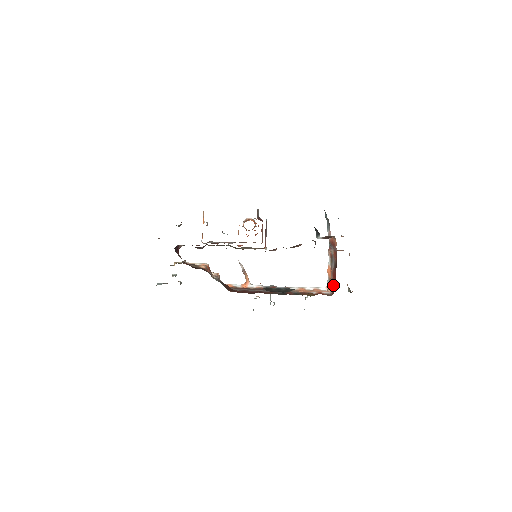
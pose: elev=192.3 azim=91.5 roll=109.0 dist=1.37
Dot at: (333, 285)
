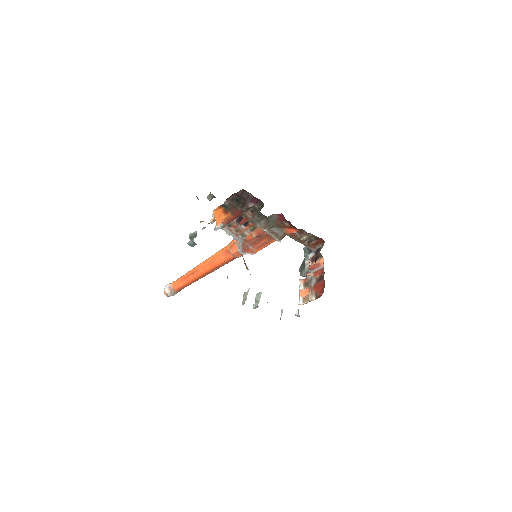
Dot at: (317, 293)
